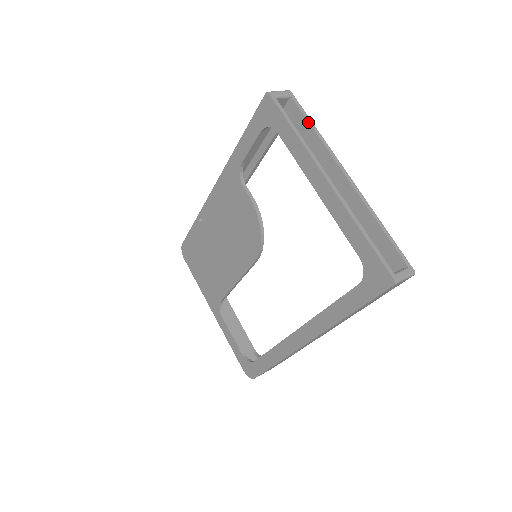
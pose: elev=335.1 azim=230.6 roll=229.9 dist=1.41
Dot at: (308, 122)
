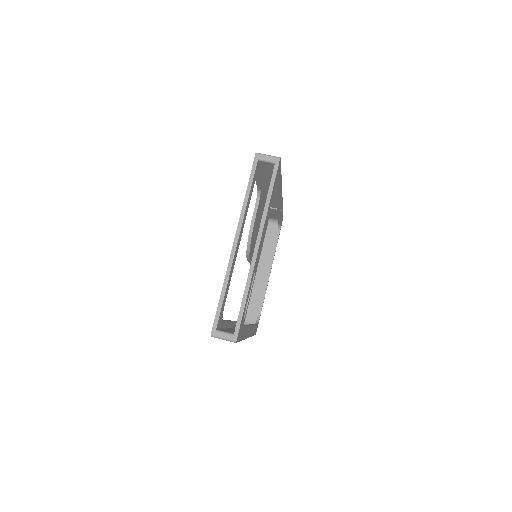
Dot at: (268, 191)
